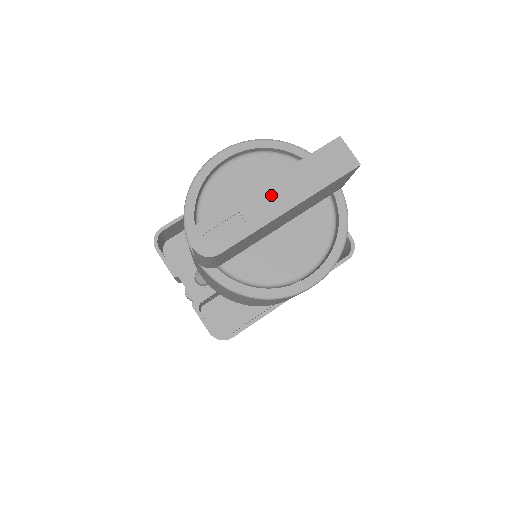
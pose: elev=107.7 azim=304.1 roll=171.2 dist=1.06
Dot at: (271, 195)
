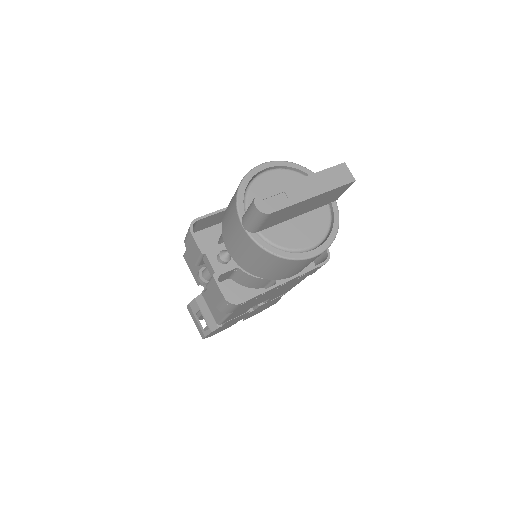
Dot at: (304, 186)
